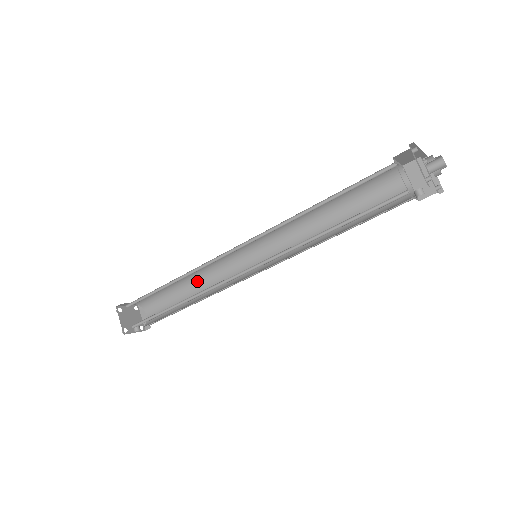
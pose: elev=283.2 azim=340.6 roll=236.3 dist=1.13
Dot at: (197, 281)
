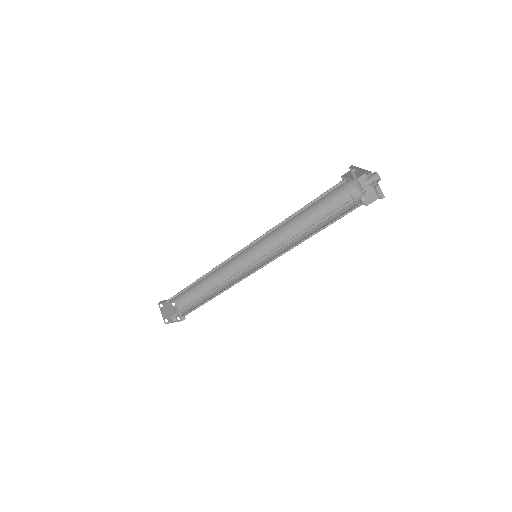
Dot at: (216, 279)
